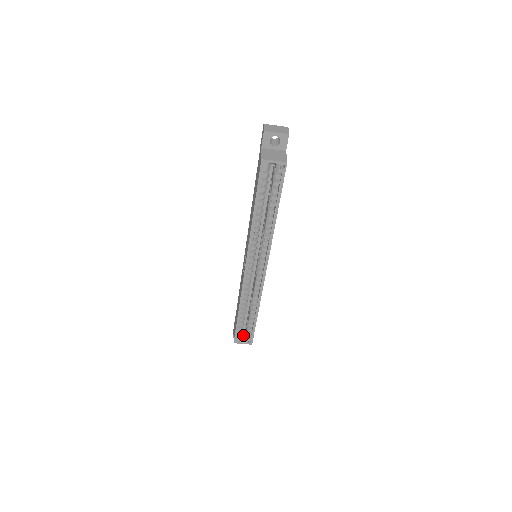
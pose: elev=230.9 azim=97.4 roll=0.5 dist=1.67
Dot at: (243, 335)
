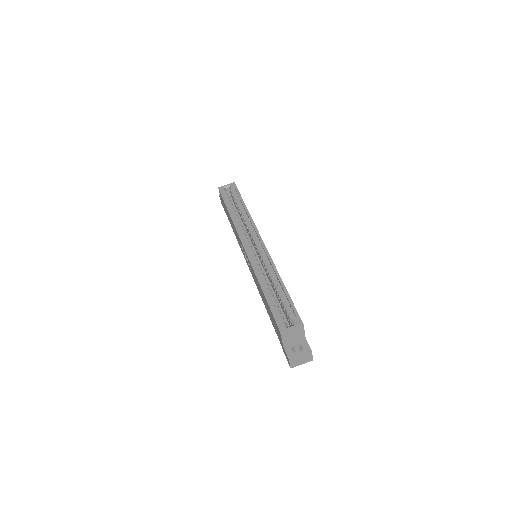
Dot at: occluded
